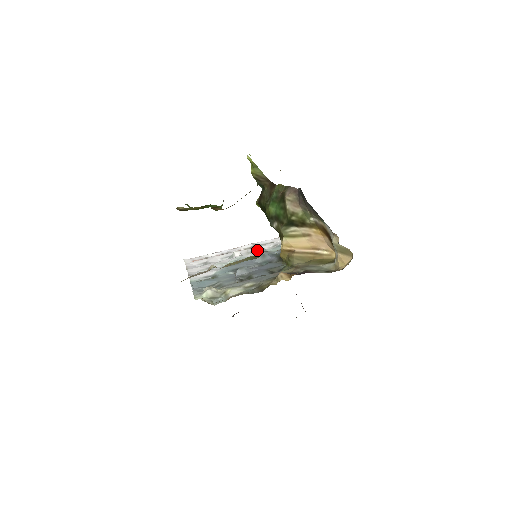
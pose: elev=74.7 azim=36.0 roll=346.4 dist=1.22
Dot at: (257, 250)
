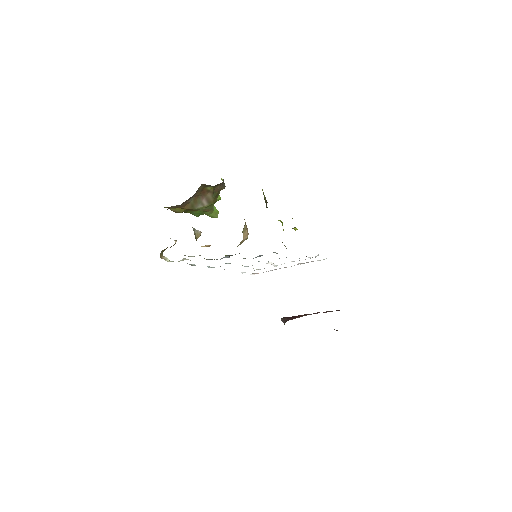
Dot at: occluded
